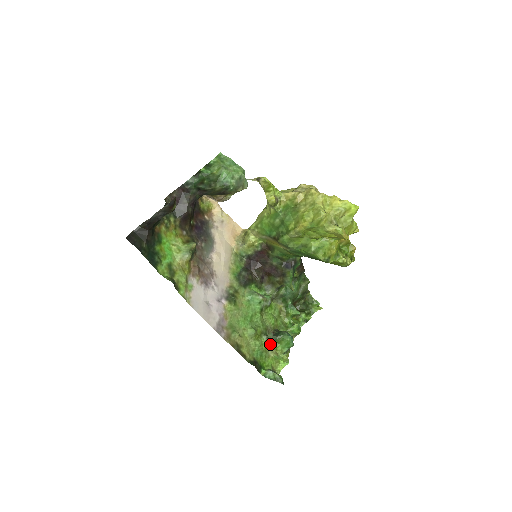
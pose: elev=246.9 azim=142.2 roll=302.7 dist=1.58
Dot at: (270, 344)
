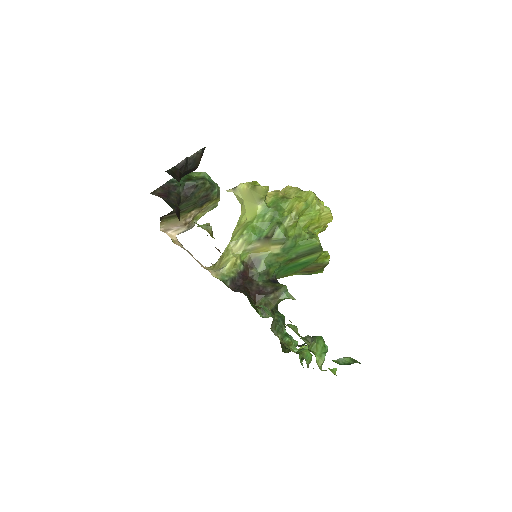
Dot at: (309, 350)
